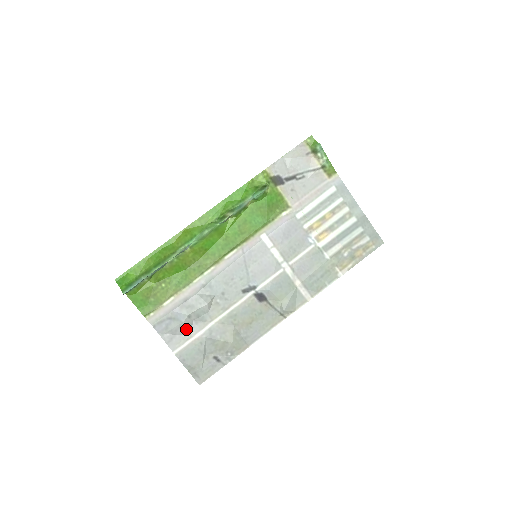
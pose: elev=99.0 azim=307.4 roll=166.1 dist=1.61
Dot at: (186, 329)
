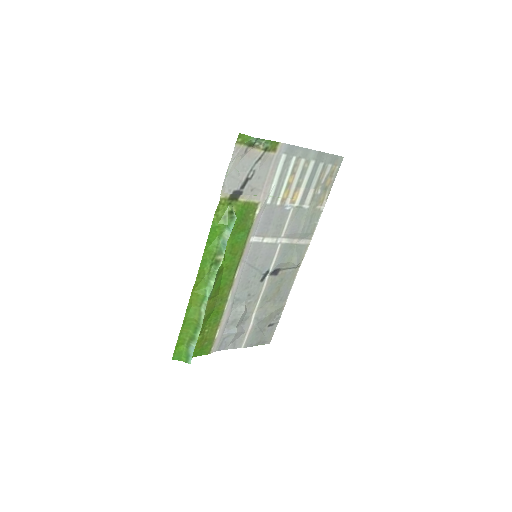
Dot at: (241, 333)
